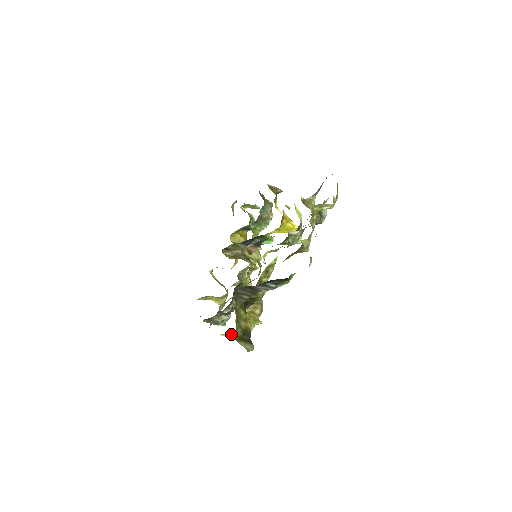
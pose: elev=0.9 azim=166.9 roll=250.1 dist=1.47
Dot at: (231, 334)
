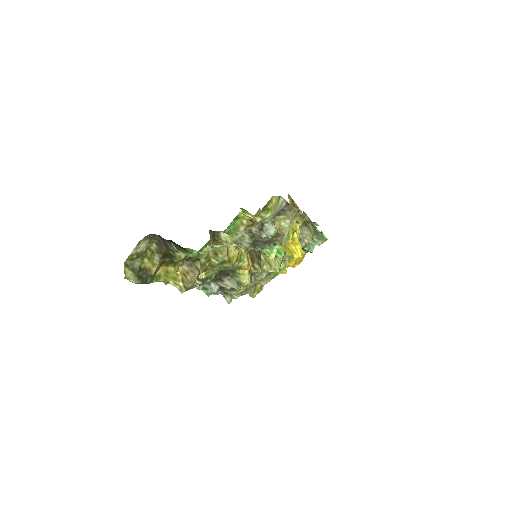
Dot at: occluded
